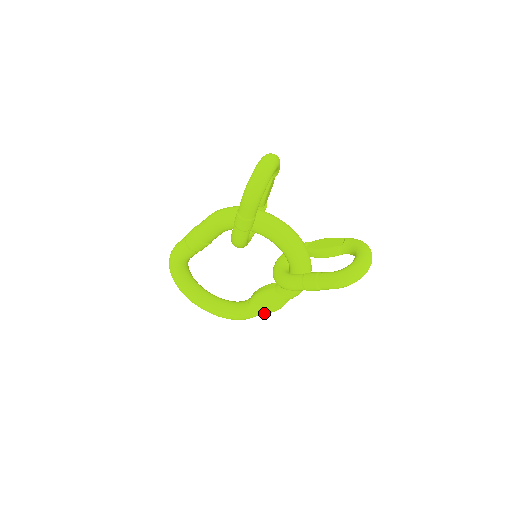
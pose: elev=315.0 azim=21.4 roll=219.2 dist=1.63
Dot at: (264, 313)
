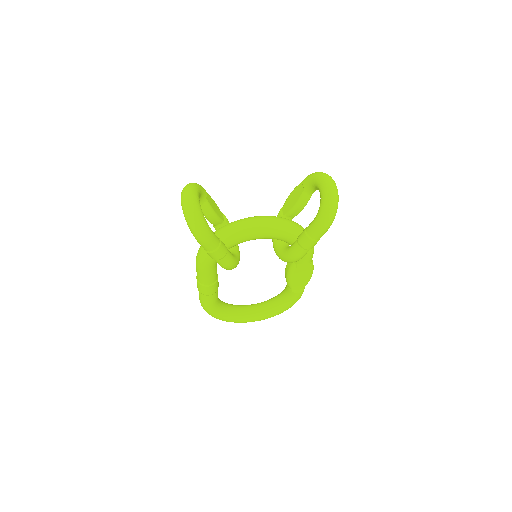
Dot at: (306, 283)
